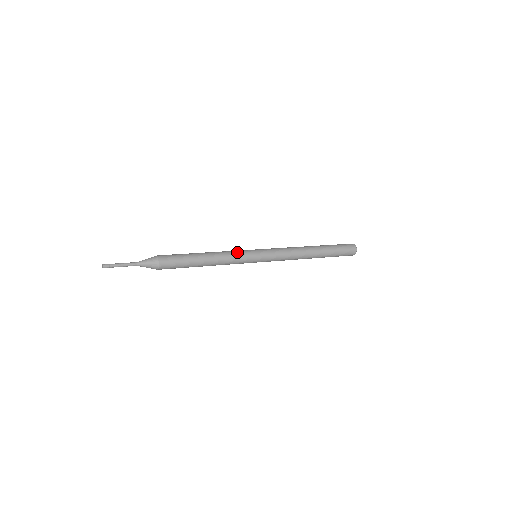
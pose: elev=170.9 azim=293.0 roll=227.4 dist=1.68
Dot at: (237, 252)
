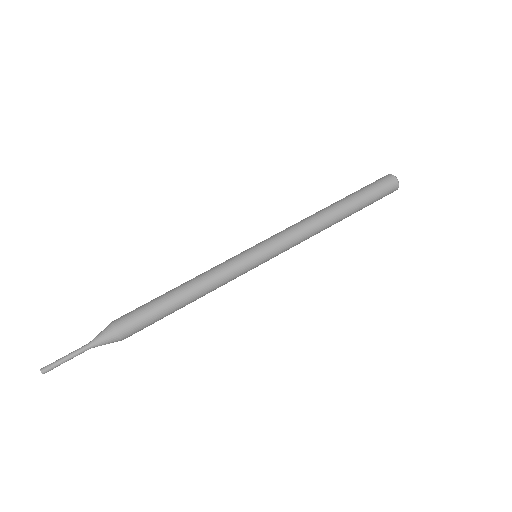
Dot at: (225, 264)
